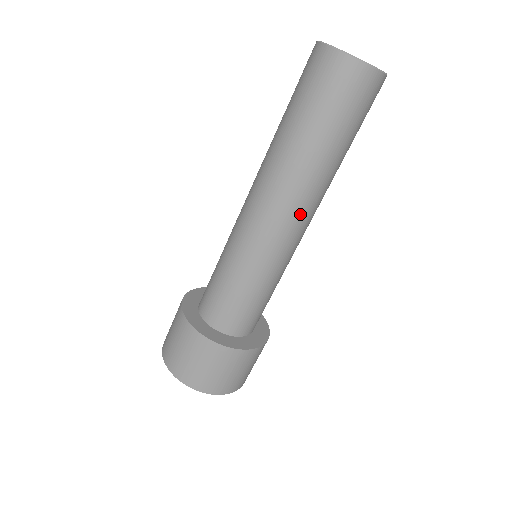
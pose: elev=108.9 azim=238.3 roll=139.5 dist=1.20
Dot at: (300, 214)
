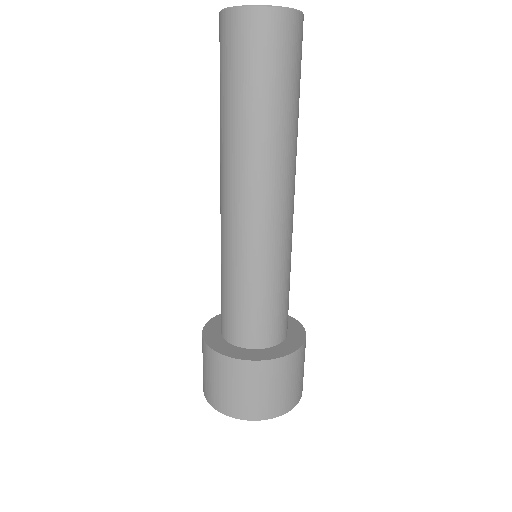
Dot at: (284, 190)
